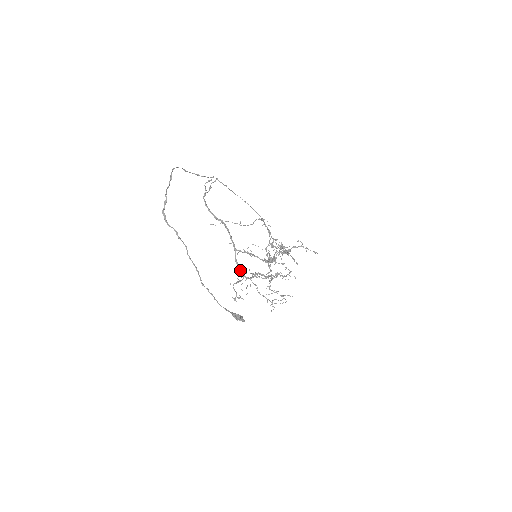
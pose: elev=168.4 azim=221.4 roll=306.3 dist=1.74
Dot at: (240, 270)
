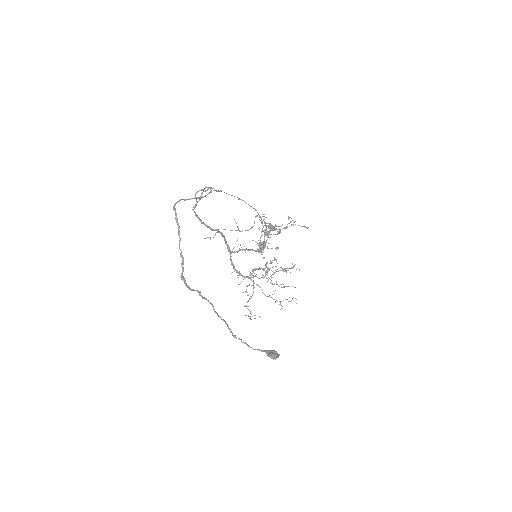
Dot at: (236, 270)
